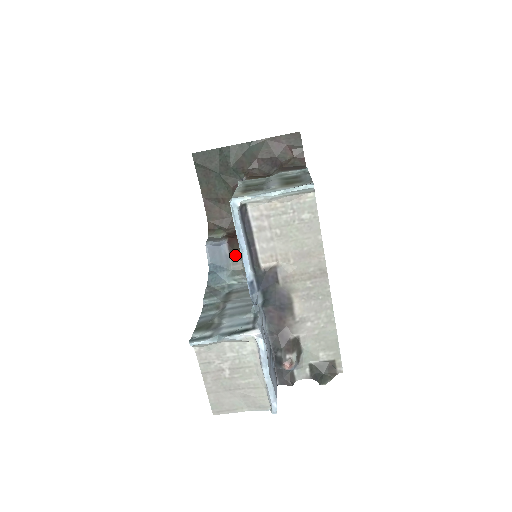
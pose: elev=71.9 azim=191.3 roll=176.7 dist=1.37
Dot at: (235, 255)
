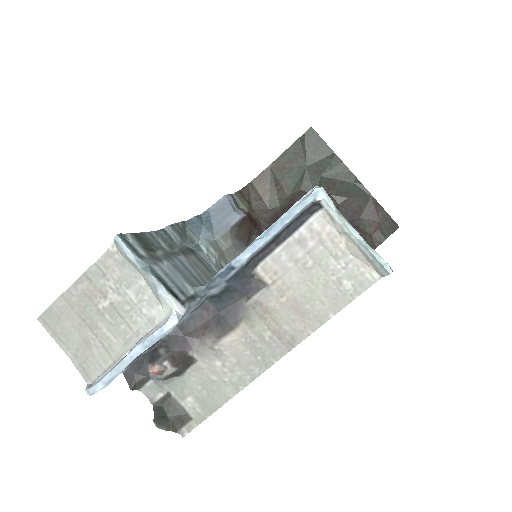
Dot at: (234, 234)
